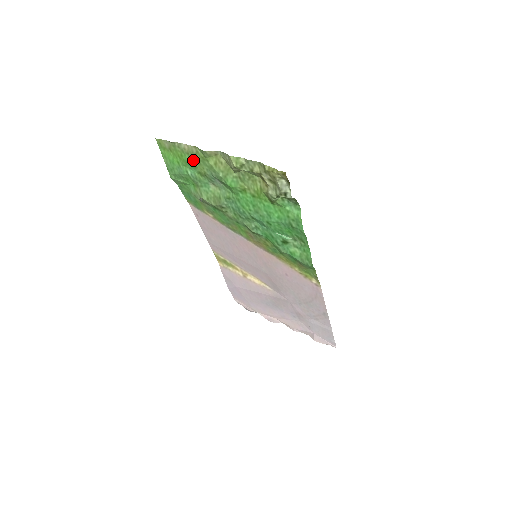
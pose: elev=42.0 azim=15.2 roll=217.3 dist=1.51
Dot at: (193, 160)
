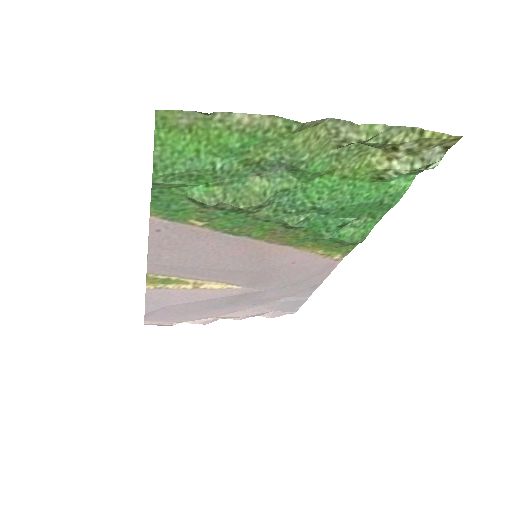
Dot at: (249, 141)
